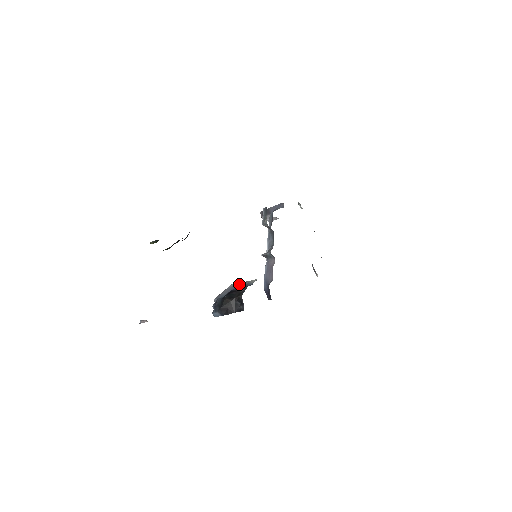
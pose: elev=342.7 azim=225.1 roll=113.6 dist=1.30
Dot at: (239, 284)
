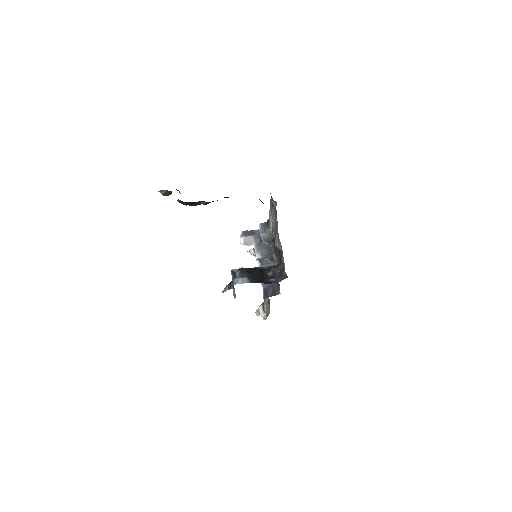
Dot at: occluded
